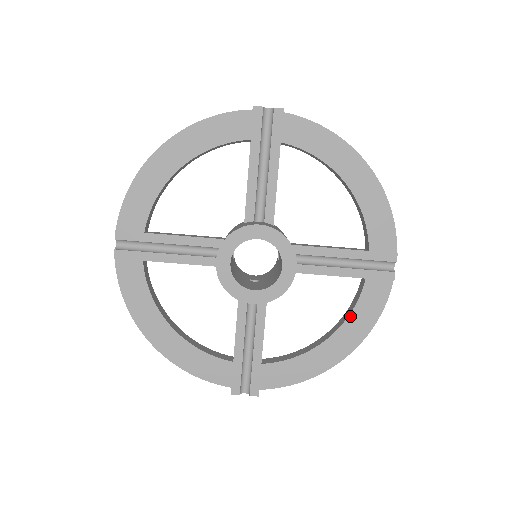
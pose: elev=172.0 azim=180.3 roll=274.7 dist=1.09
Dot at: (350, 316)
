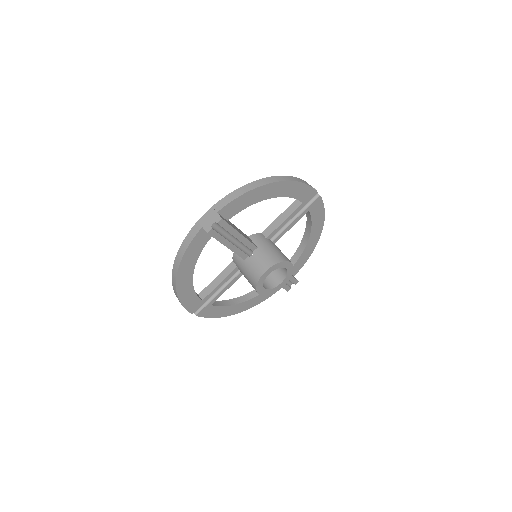
Dot at: (312, 226)
